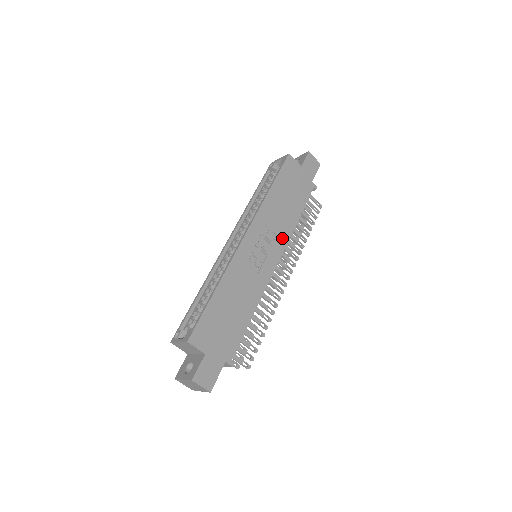
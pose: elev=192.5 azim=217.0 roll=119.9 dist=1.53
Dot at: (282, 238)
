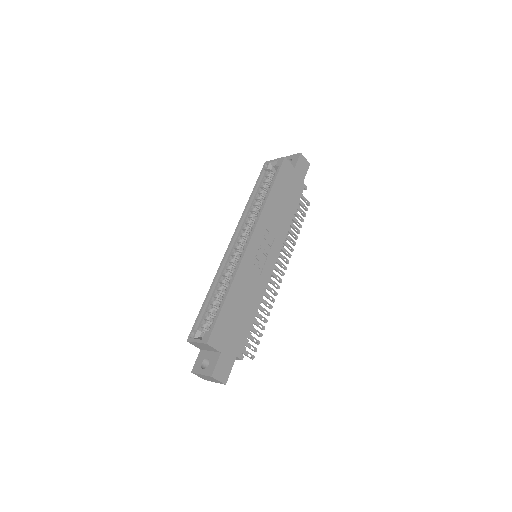
Dot at: (279, 239)
